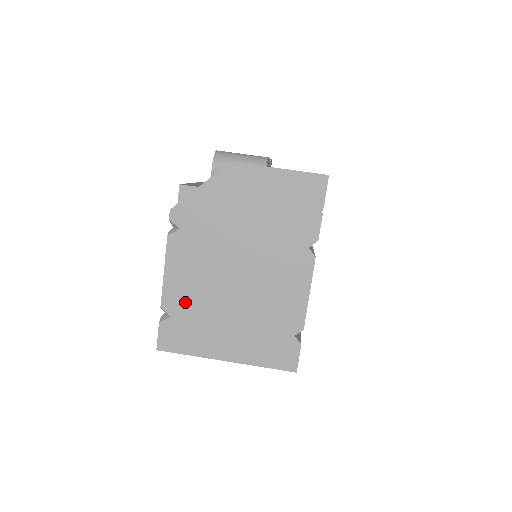
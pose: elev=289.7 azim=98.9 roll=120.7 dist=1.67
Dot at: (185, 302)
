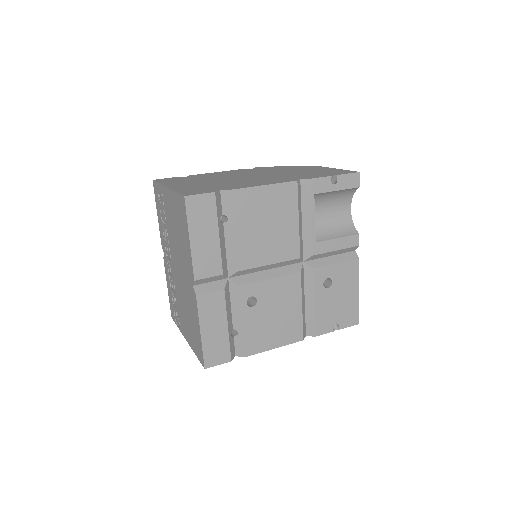
Dot at: (202, 176)
